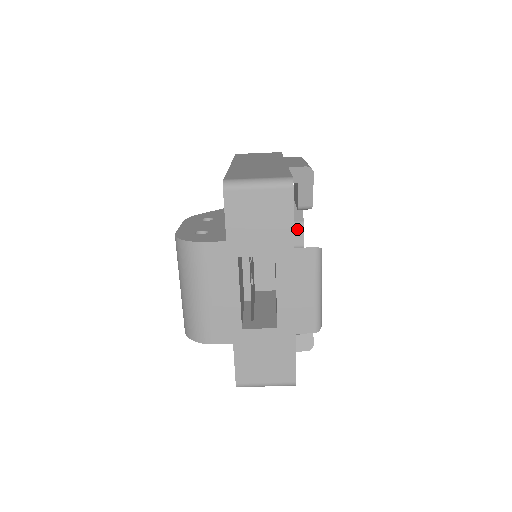
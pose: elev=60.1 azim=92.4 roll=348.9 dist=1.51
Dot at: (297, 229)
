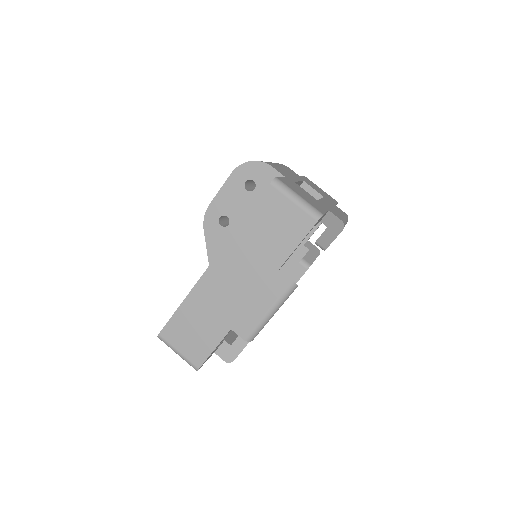
Dot at: occluded
